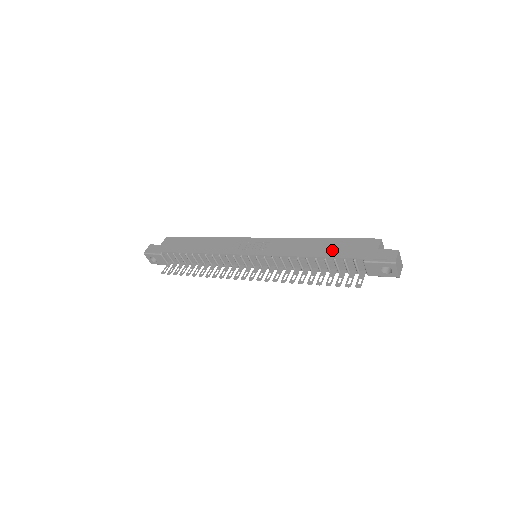
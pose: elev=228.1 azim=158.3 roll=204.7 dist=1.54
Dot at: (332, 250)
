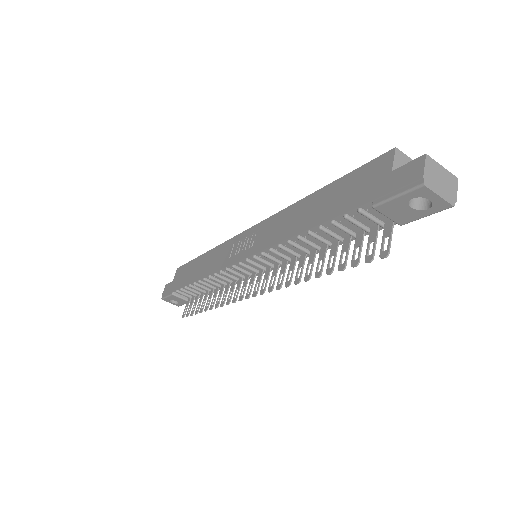
Dot at: (327, 207)
